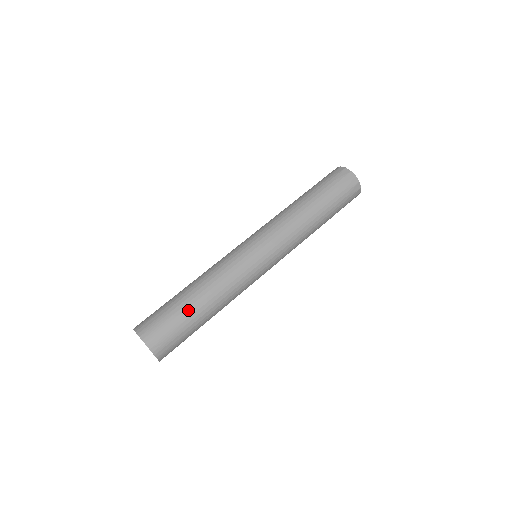
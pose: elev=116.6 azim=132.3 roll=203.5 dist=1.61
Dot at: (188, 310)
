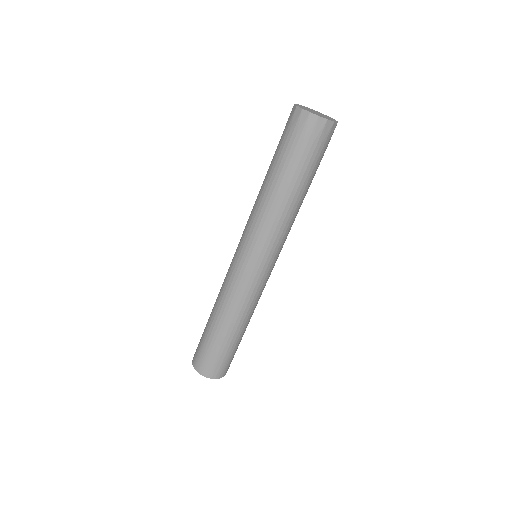
Dot at: (240, 341)
